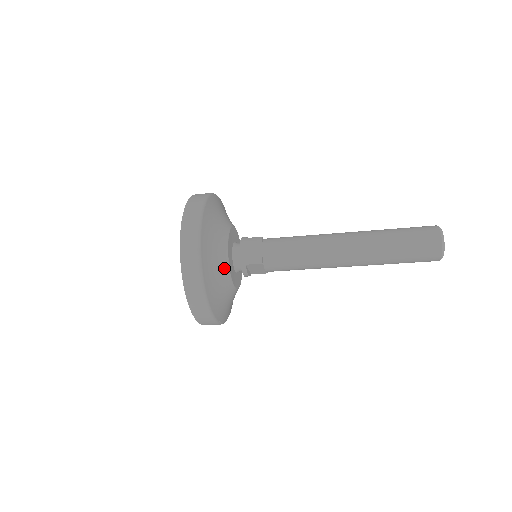
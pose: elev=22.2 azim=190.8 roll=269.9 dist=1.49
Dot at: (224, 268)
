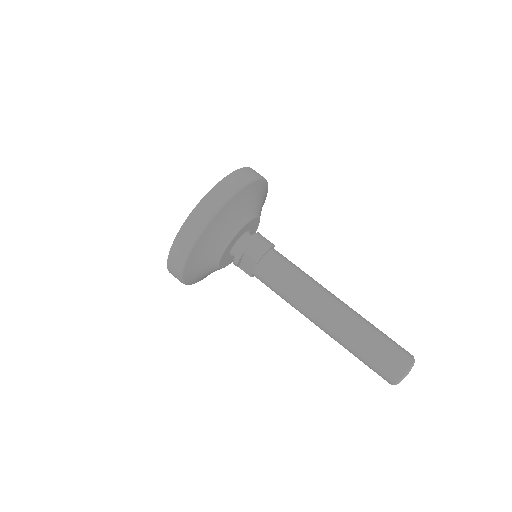
Dot at: (228, 237)
